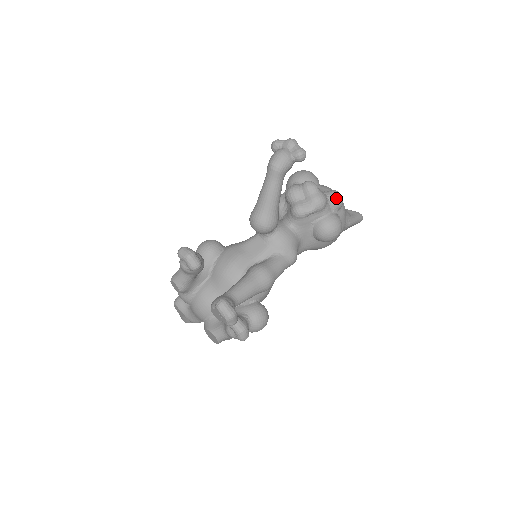
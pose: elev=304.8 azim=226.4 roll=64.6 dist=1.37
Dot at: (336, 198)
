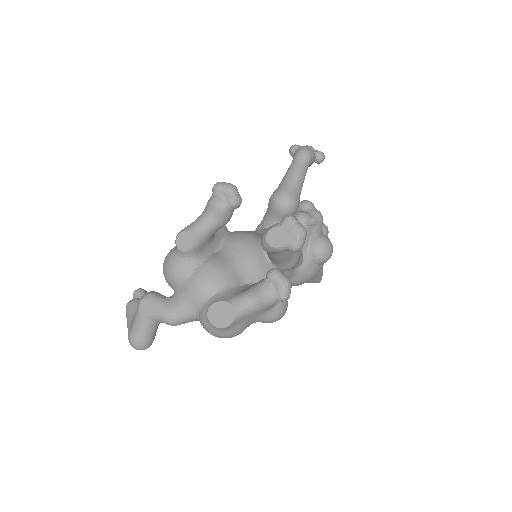
Dot at: (325, 225)
